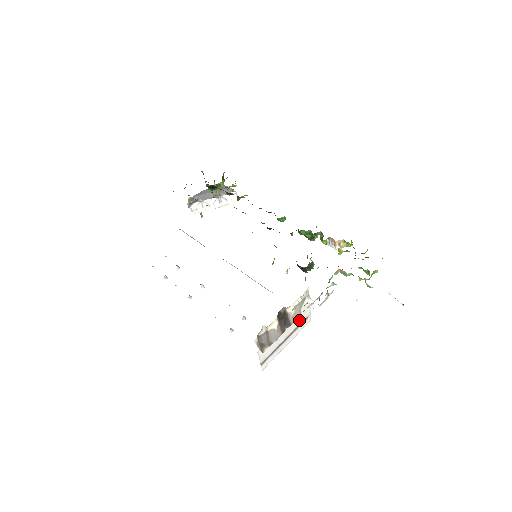
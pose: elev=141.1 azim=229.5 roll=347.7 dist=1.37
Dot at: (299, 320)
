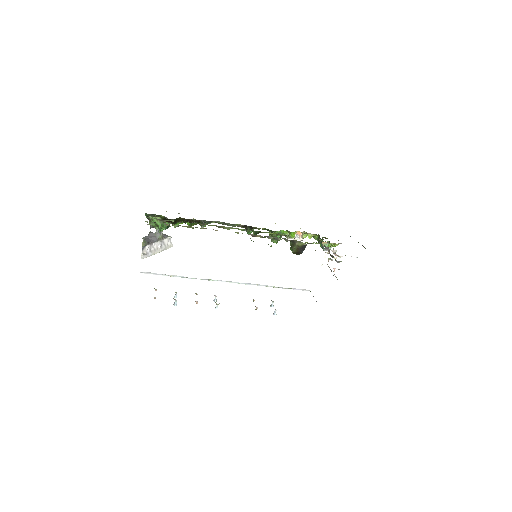
Dot at: occluded
